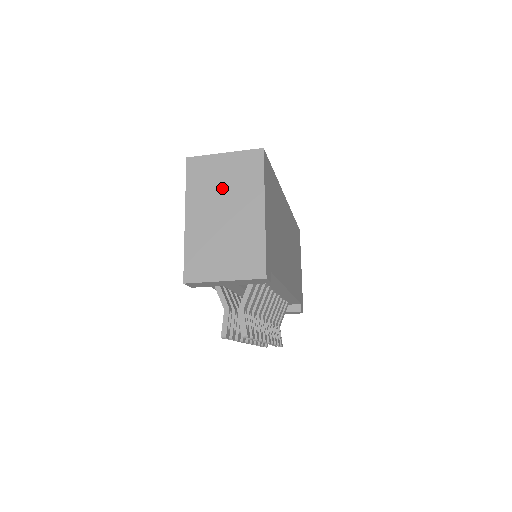
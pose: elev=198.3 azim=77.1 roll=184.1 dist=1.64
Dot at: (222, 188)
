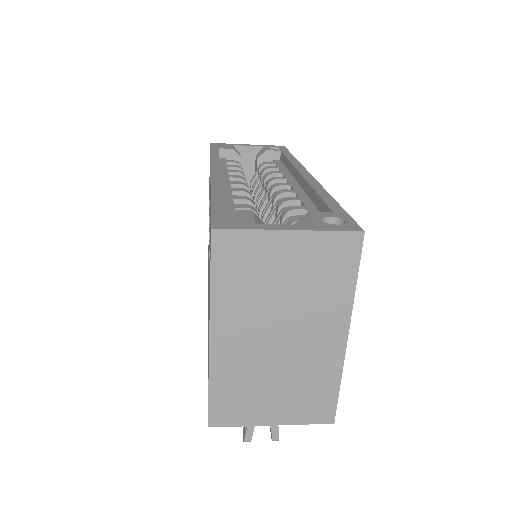
Dot at: (280, 295)
